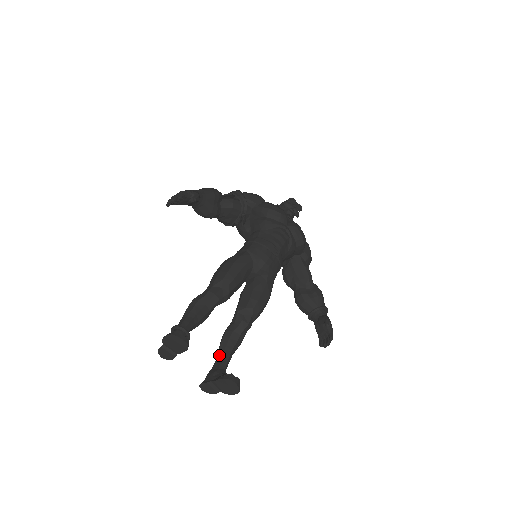
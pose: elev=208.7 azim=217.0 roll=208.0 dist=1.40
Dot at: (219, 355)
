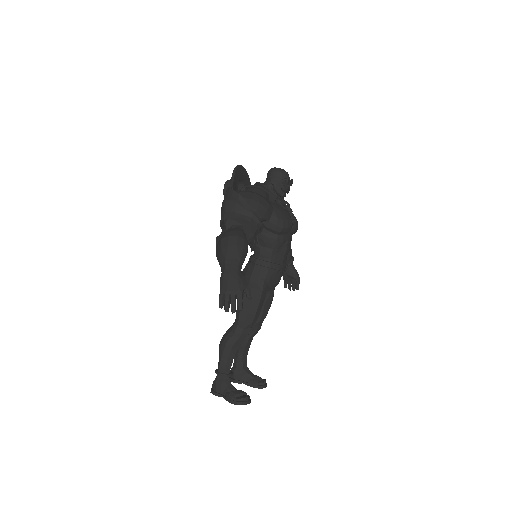
Dot at: (240, 356)
